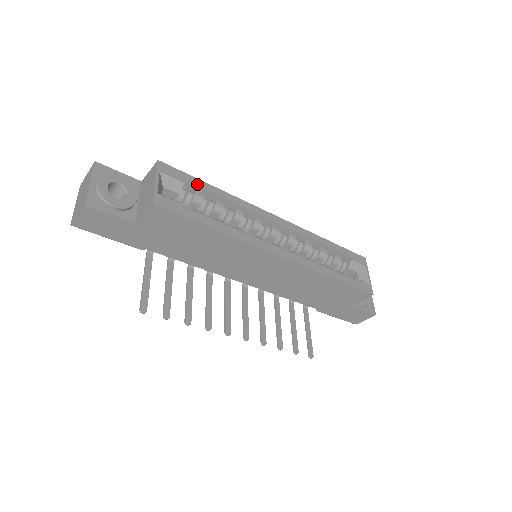
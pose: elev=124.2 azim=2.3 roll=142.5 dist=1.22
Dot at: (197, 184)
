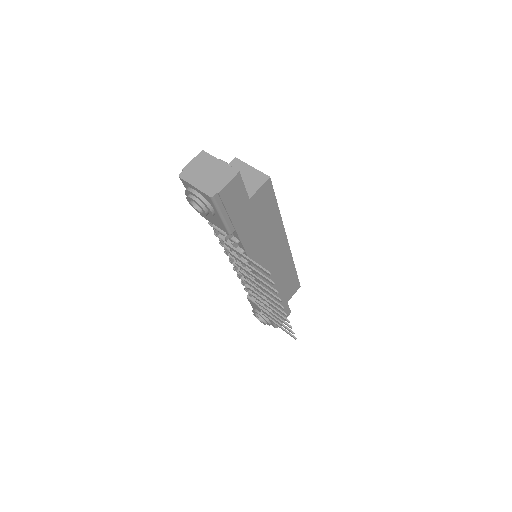
Dot at: occluded
